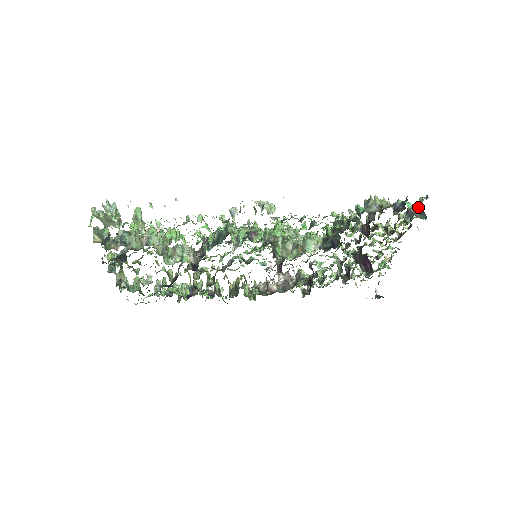
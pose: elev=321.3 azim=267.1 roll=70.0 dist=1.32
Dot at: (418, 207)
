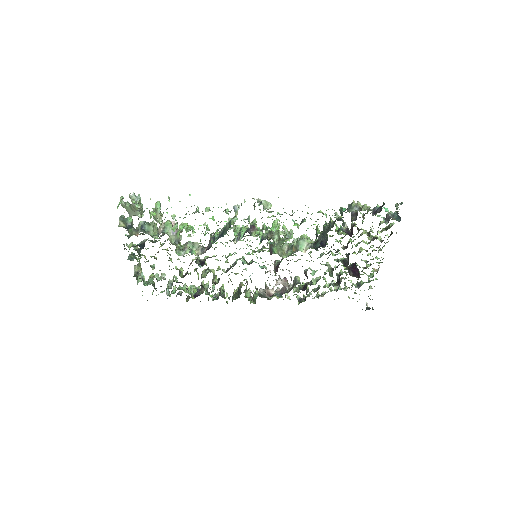
Dot at: (395, 213)
